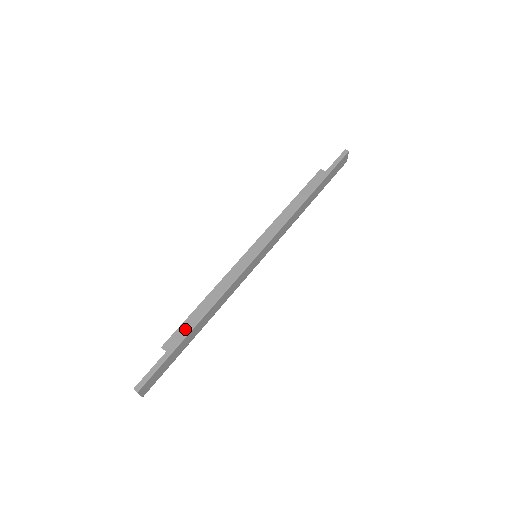
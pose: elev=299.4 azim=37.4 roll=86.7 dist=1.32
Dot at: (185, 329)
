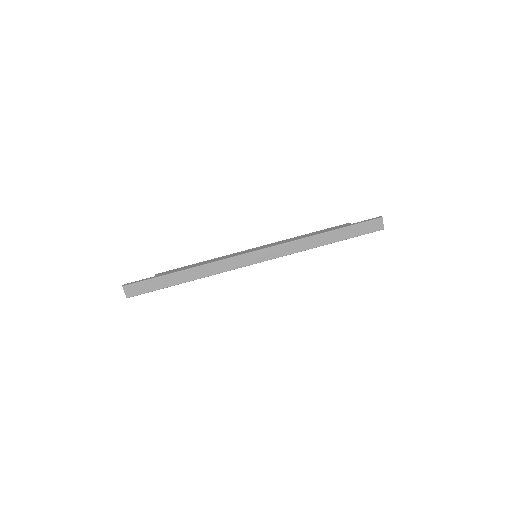
Dot at: (175, 270)
